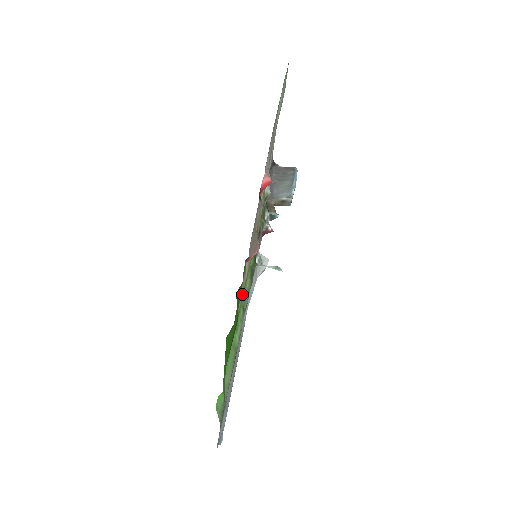
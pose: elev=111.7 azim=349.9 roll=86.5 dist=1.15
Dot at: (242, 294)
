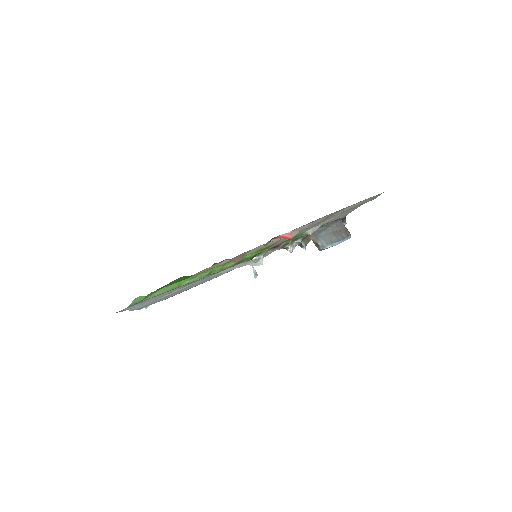
Dot at: (207, 270)
